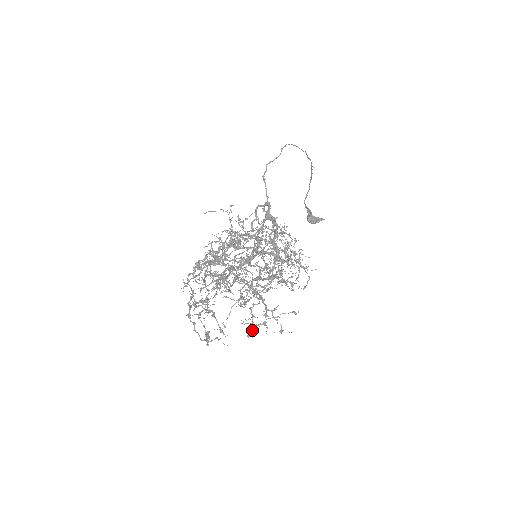
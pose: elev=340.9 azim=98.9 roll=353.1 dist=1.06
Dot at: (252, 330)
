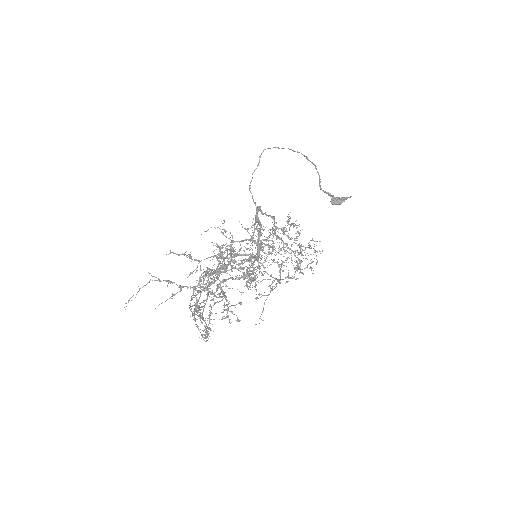
Dot at: (208, 325)
